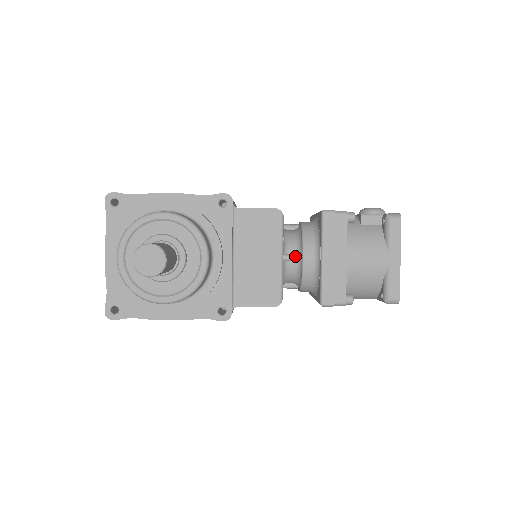
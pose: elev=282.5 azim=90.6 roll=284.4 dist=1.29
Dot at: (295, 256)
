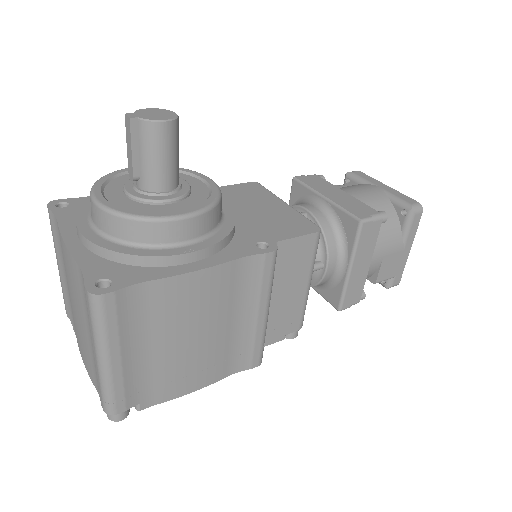
Dot at: occluded
